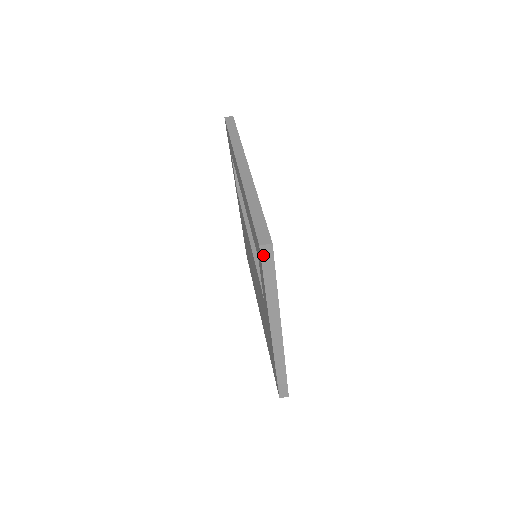
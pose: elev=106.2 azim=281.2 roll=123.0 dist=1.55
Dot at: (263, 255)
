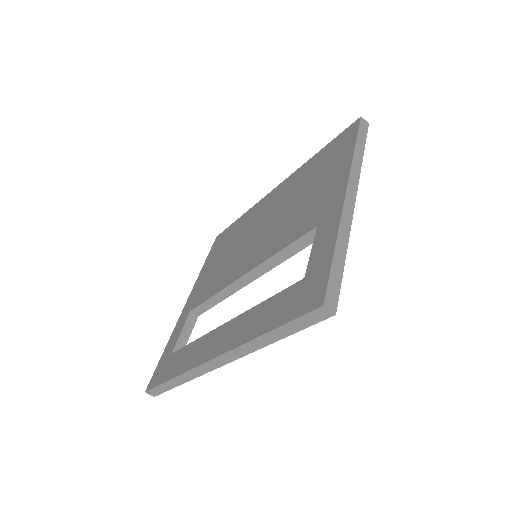
Dot at: occluded
